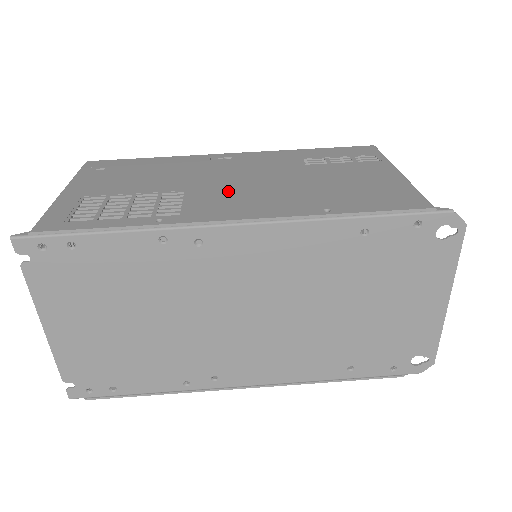
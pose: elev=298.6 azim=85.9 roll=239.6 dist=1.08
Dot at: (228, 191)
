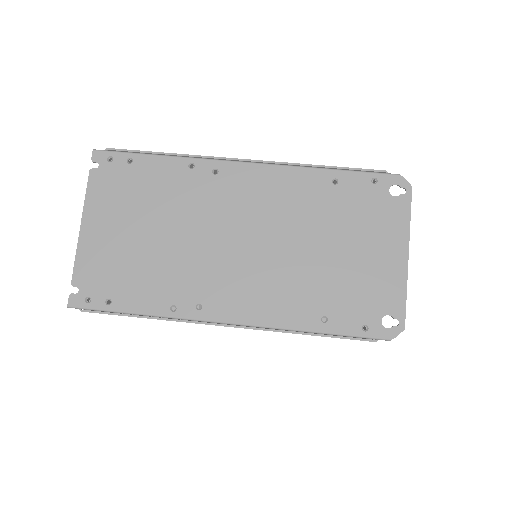
Dot at: occluded
